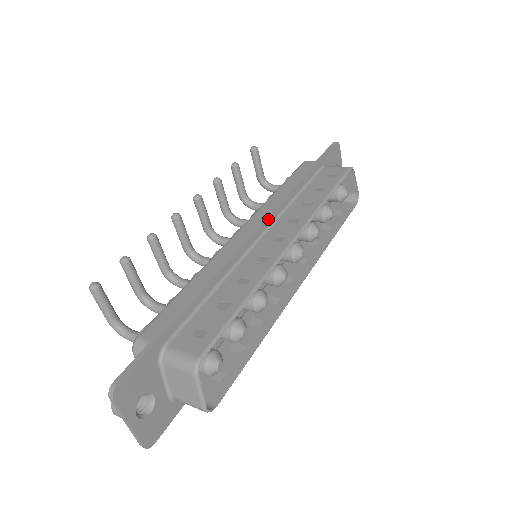
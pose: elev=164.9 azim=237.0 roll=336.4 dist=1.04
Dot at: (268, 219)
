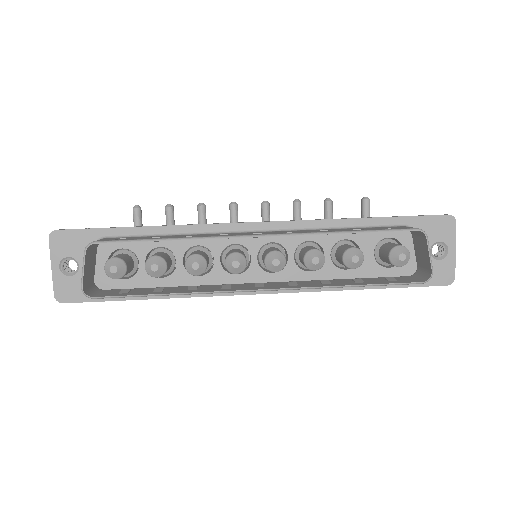
Dot at: (274, 223)
